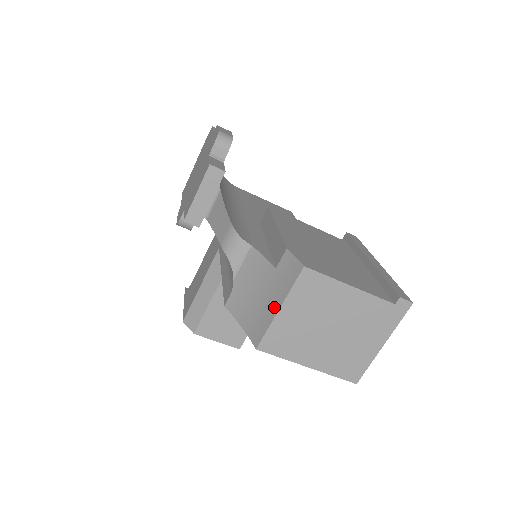
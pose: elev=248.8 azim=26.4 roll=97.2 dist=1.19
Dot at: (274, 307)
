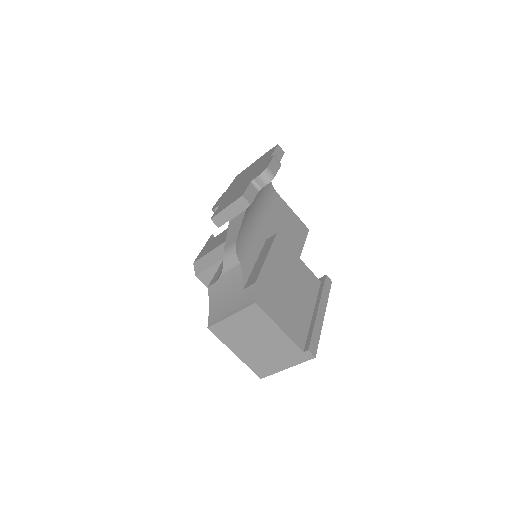
Dot at: (229, 312)
